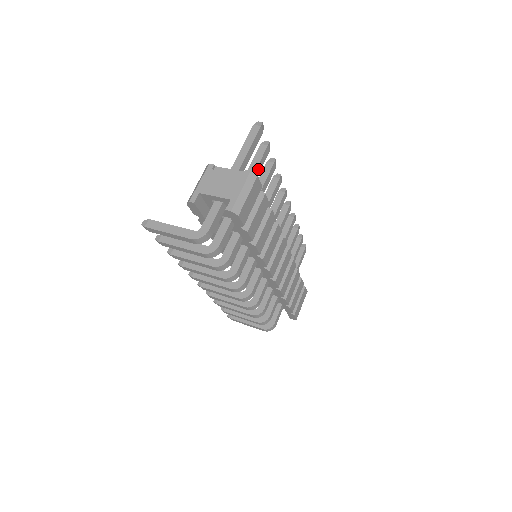
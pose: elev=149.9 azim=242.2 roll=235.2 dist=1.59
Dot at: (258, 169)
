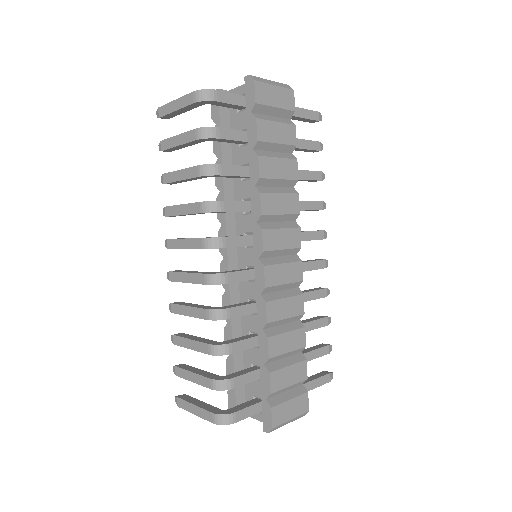
Dot at: (300, 143)
